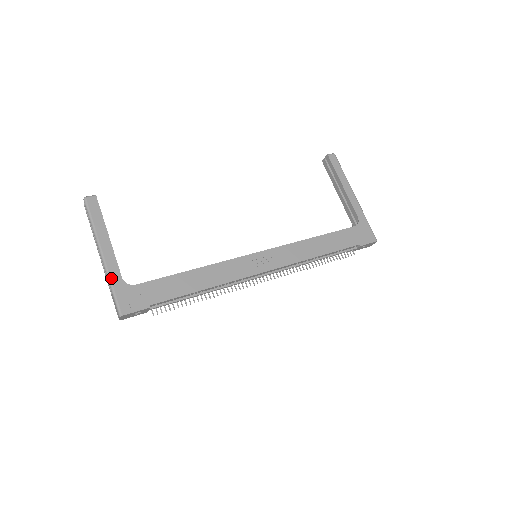
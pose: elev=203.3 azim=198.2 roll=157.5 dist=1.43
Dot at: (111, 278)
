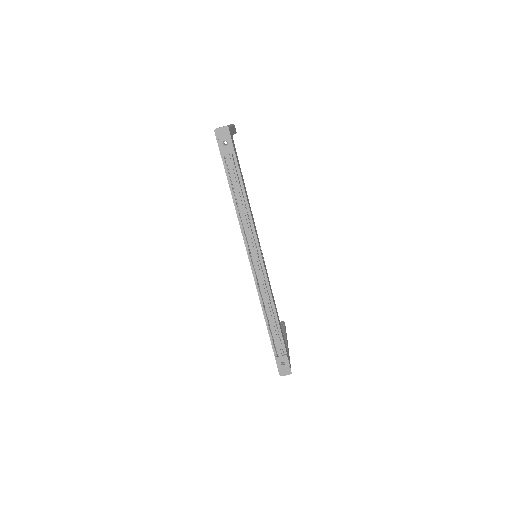
Dot at: occluded
